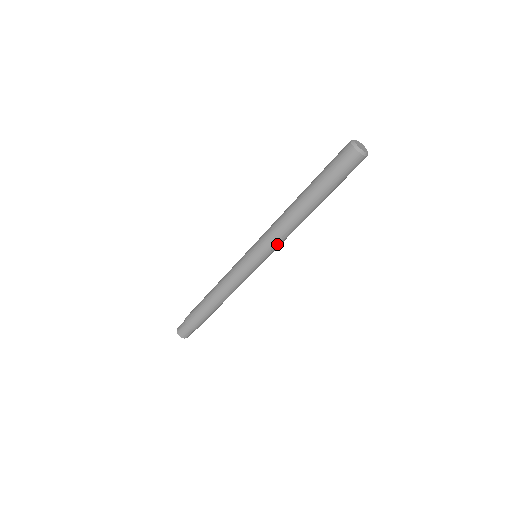
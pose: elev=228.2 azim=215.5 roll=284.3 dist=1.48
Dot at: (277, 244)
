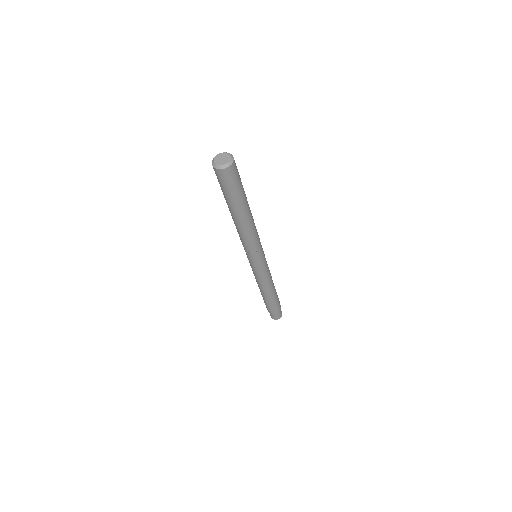
Dot at: (251, 247)
